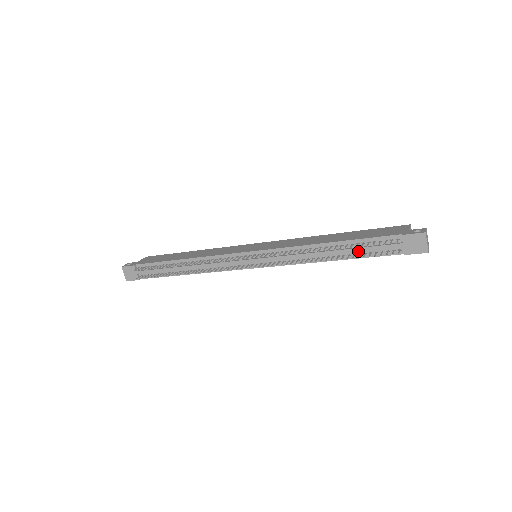
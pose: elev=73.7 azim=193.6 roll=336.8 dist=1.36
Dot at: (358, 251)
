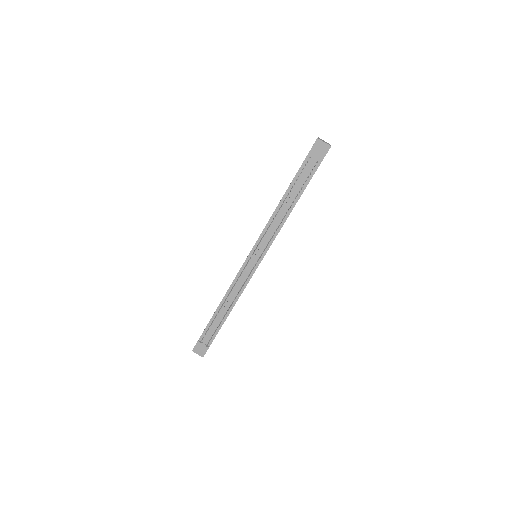
Dot at: (299, 187)
